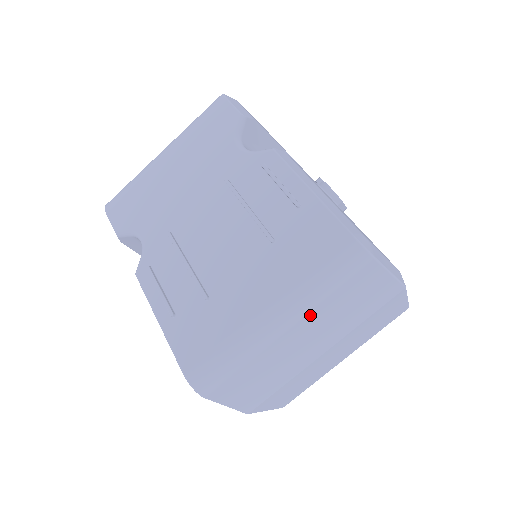
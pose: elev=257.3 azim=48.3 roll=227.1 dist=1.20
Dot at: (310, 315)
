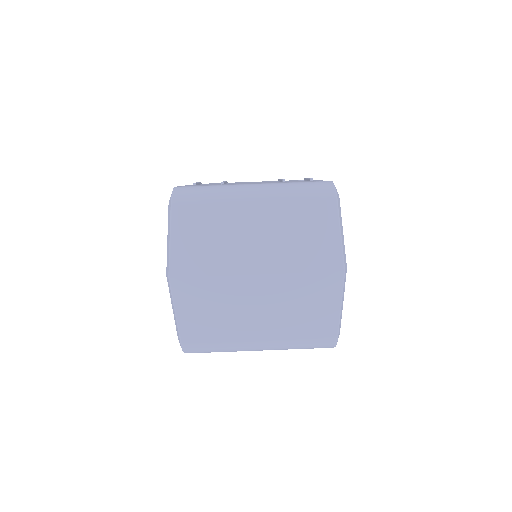
Dot at: (275, 205)
